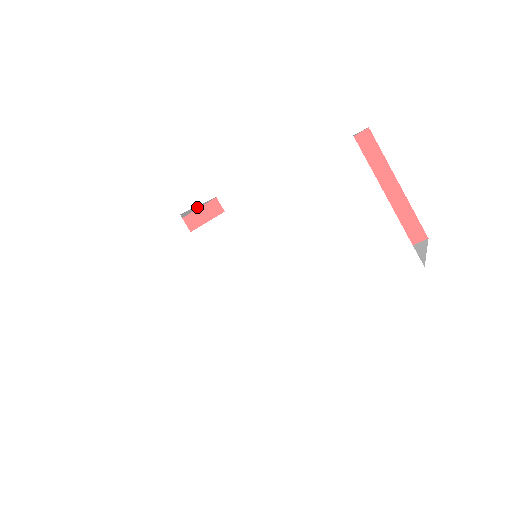
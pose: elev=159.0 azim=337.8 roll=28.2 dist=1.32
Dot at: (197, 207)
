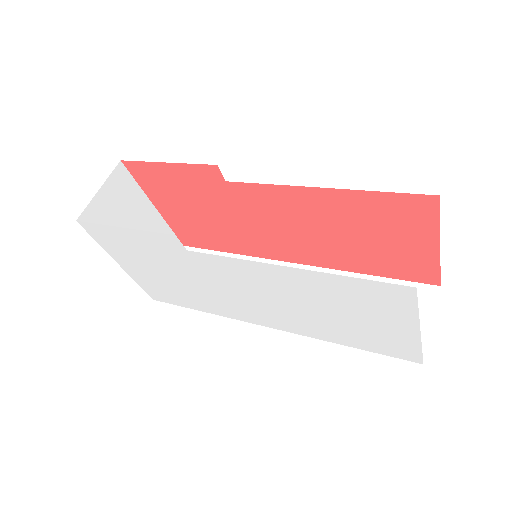
Dot at: occluded
